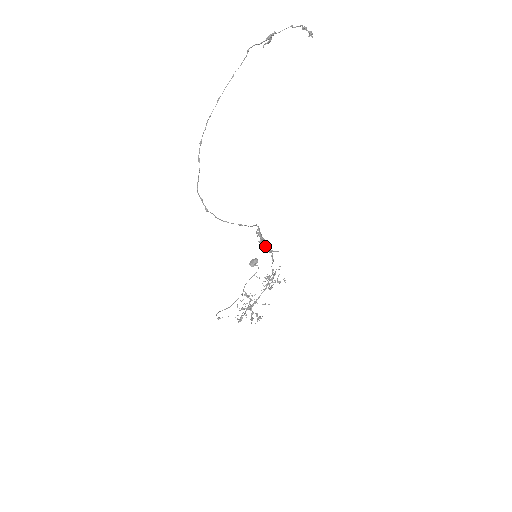
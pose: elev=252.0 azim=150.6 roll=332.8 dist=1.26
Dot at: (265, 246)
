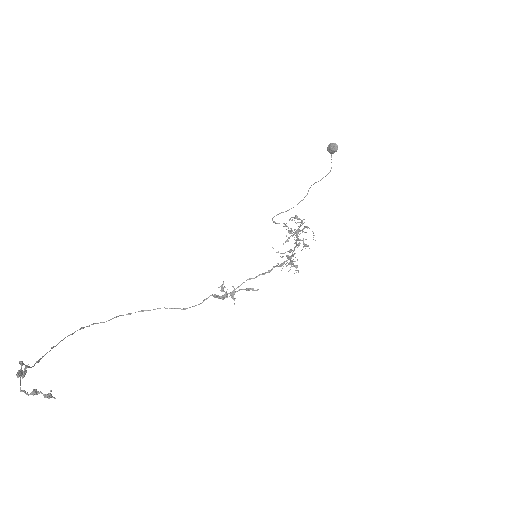
Dot at: (240, 285)
